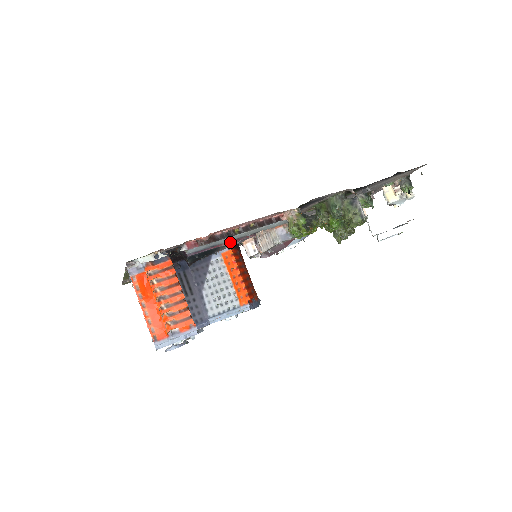
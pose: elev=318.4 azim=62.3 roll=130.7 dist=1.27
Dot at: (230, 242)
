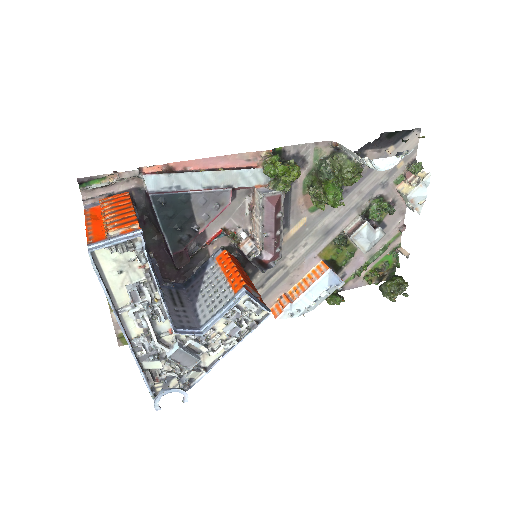
Dot at: (200, 190)
